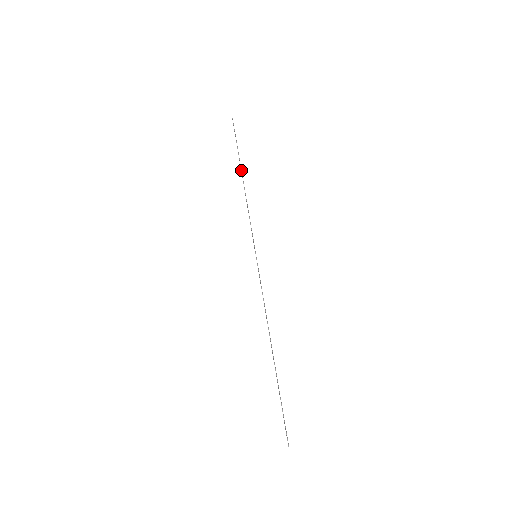
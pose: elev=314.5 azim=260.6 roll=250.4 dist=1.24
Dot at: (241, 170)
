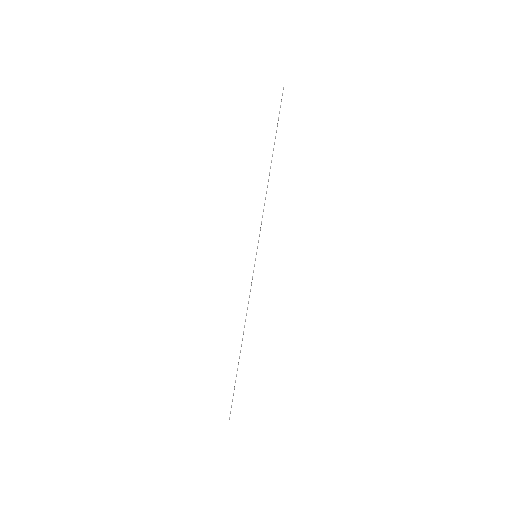
Dot at: occluded
